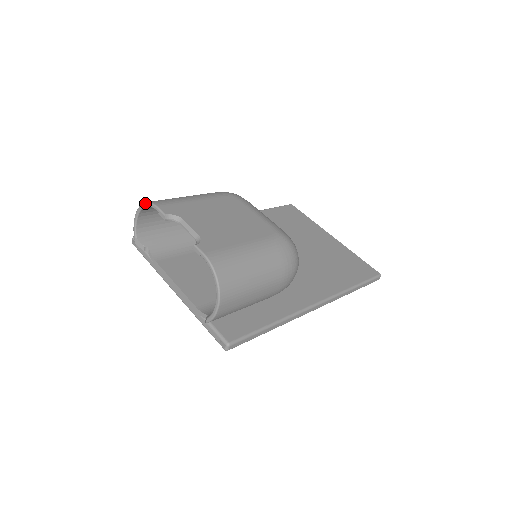
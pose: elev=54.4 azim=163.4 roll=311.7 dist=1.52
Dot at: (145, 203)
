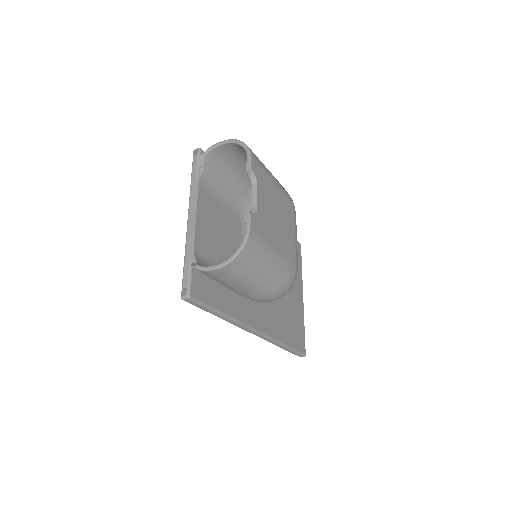
Dot at: (244, 143)
